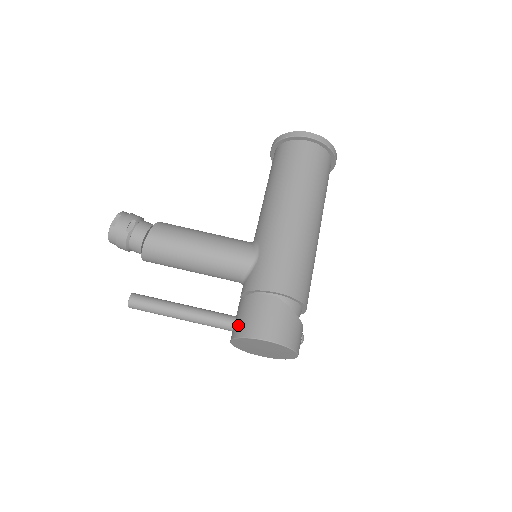
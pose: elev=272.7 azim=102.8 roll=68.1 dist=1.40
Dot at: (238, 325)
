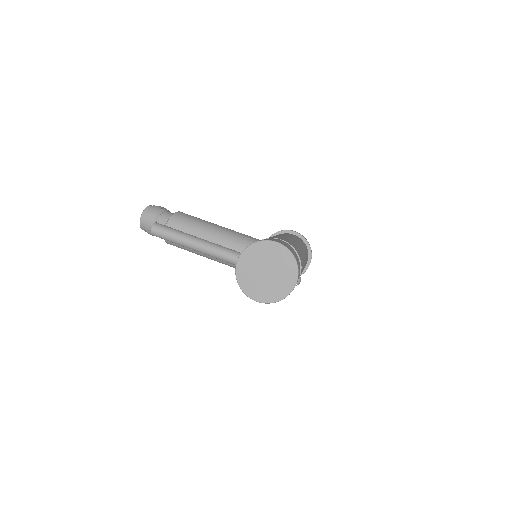
Dot at: occluded
